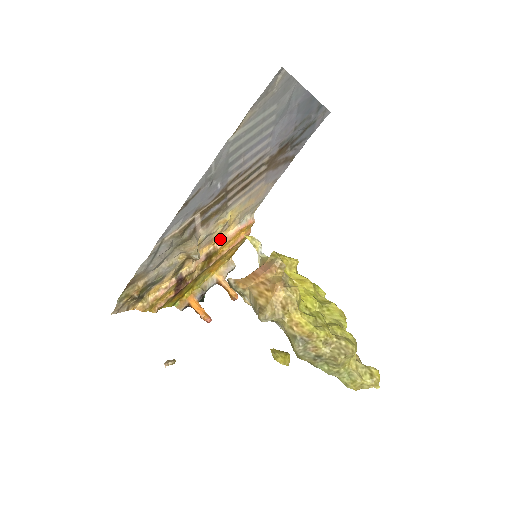
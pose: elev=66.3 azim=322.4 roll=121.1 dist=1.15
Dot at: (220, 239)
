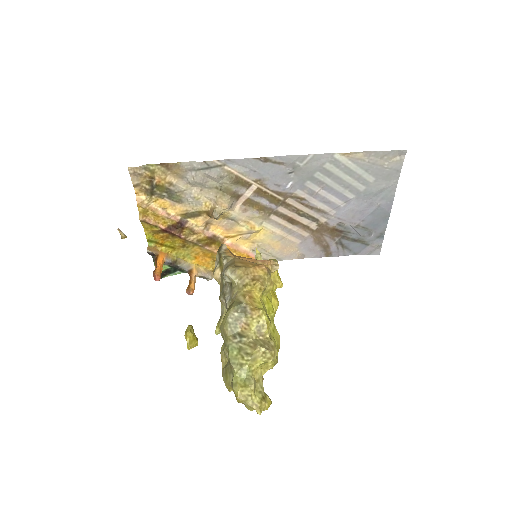
Dot at: (233, 240)
